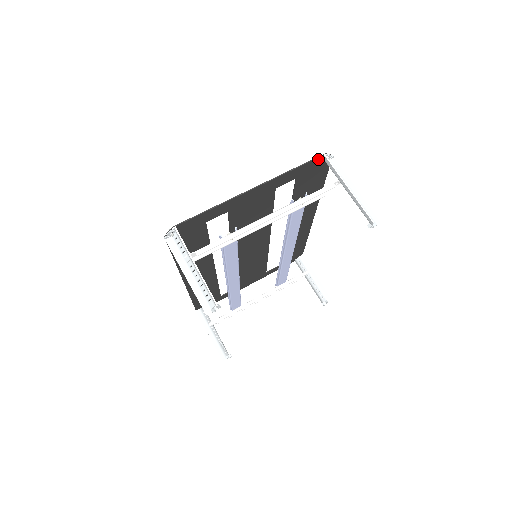
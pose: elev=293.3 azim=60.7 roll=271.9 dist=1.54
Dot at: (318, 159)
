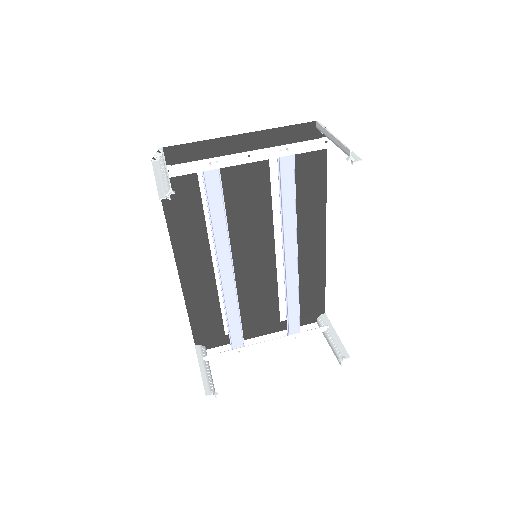
Dot at: (310, 125)
